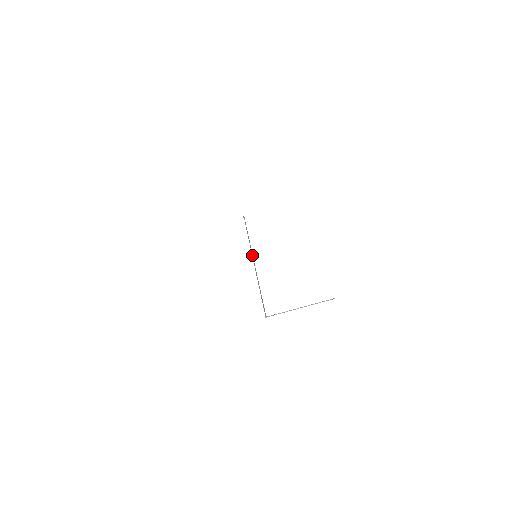
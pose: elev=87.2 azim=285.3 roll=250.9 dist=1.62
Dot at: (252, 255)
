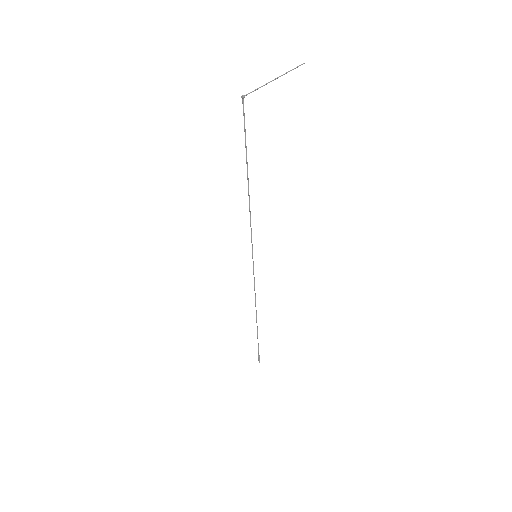
Dot at: occluded
